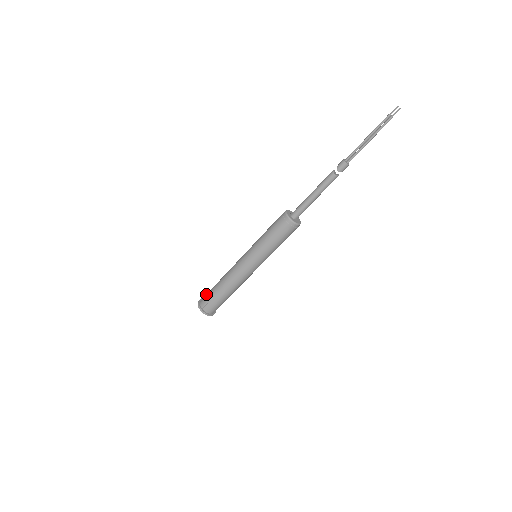
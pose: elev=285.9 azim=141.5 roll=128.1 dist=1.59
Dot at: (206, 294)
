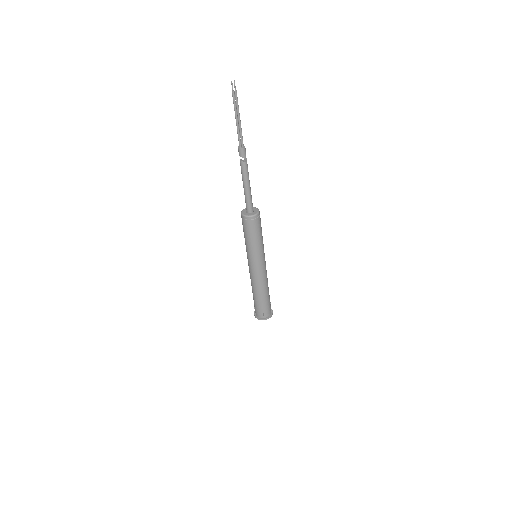
Dot at: (255, 309)
